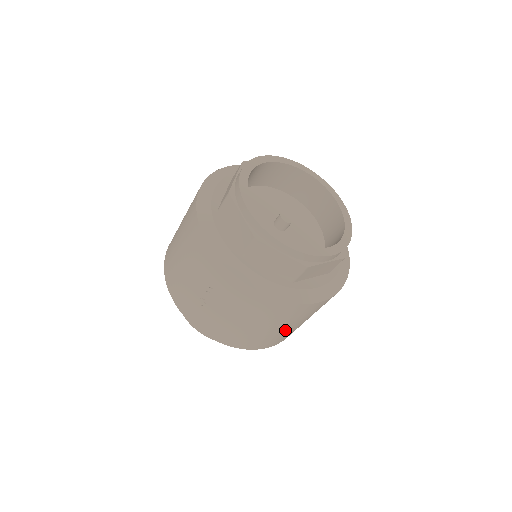
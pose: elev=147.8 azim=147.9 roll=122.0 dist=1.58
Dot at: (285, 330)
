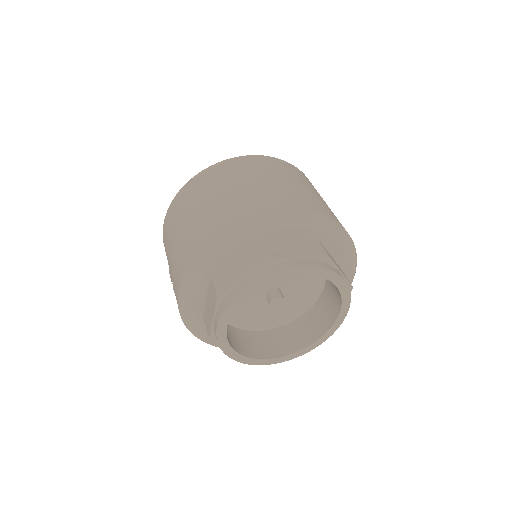
Dot at: occluded
